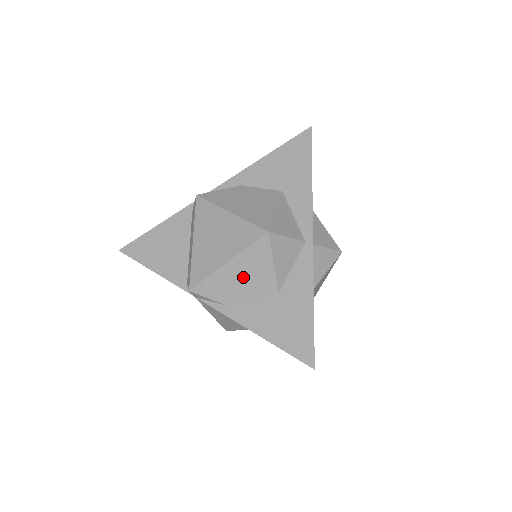
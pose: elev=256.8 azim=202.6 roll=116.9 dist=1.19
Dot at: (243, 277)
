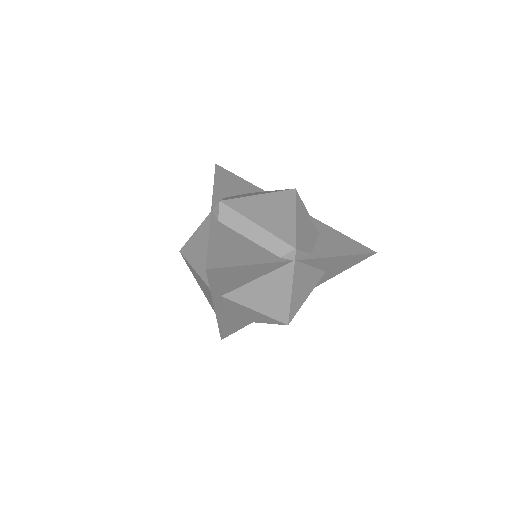
Dot at: (305, 226)
